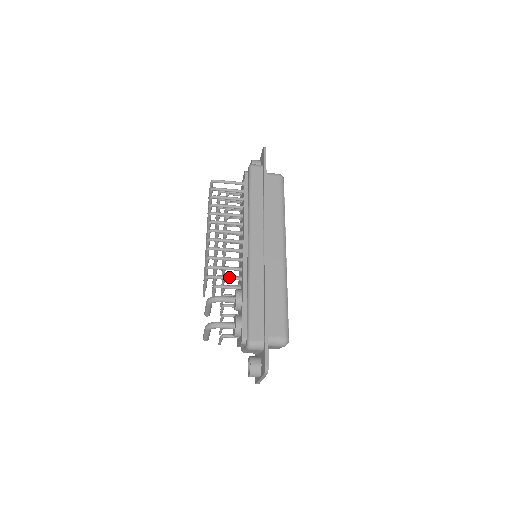
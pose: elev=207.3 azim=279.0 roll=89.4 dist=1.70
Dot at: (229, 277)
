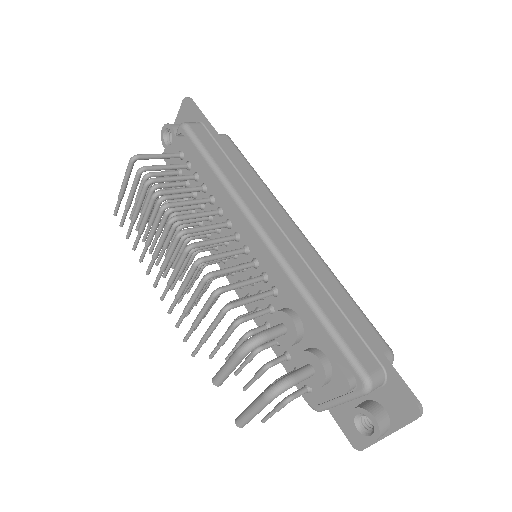
Dot at: (259, 295)
